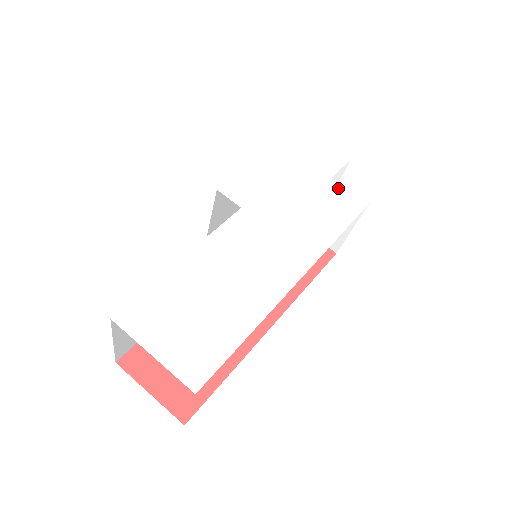
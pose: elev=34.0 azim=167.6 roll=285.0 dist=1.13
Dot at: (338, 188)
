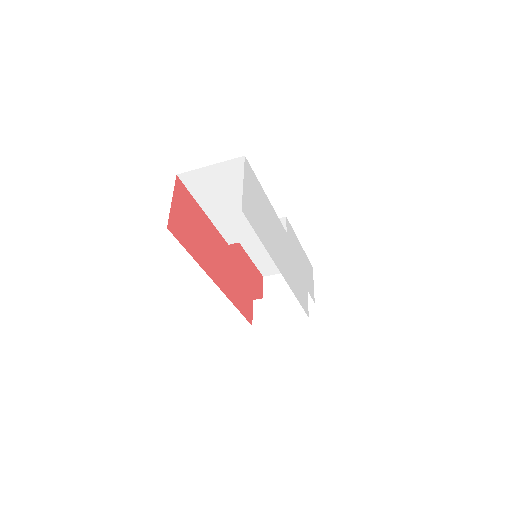
Dot at: (307, 296)
